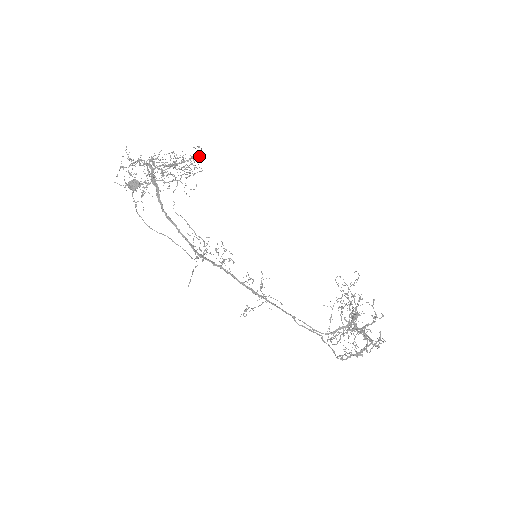
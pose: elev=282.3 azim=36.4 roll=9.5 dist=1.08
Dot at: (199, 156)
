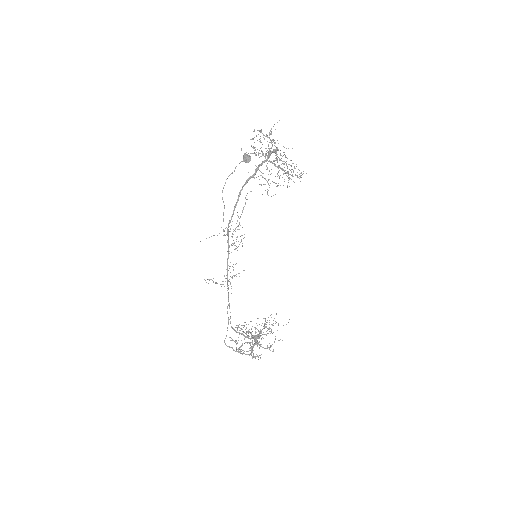
Dot at: occluded
